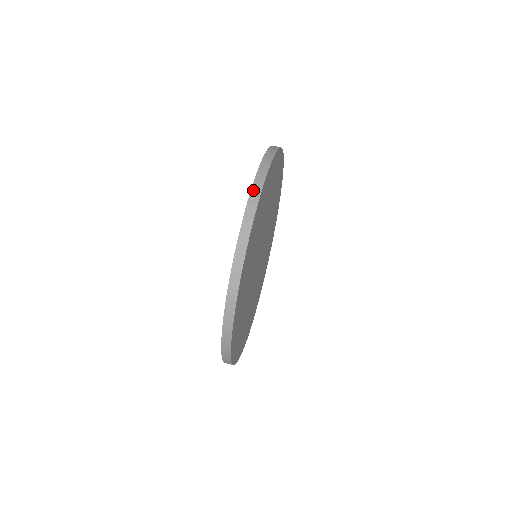
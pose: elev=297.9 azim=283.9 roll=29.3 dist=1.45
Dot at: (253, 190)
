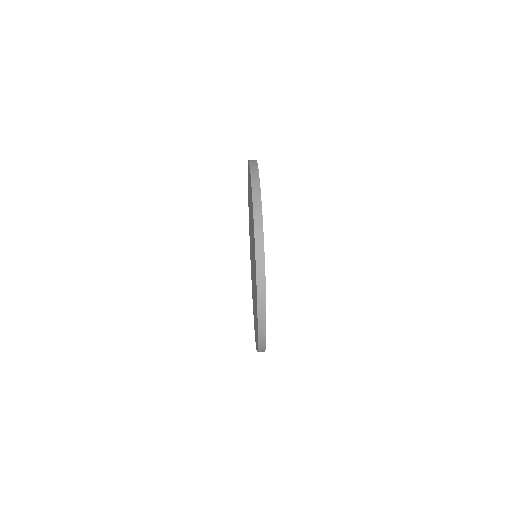
Dot at: (251, 162)
